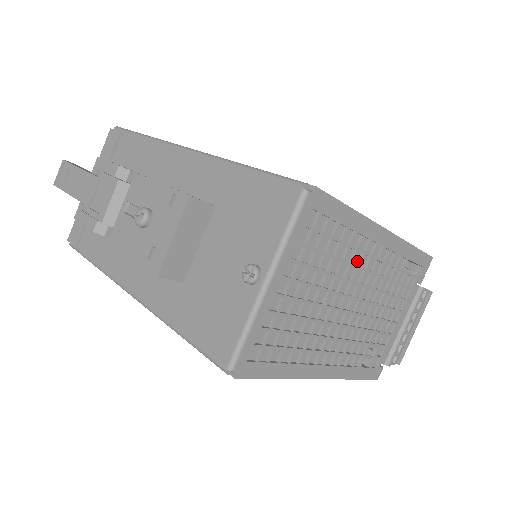
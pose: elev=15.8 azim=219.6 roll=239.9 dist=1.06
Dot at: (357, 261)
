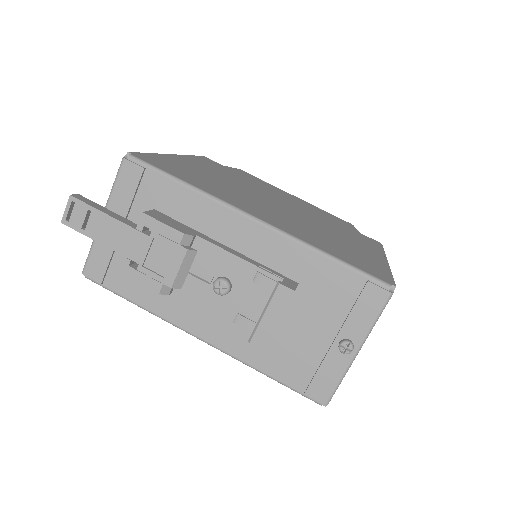
Dot at: occluded
